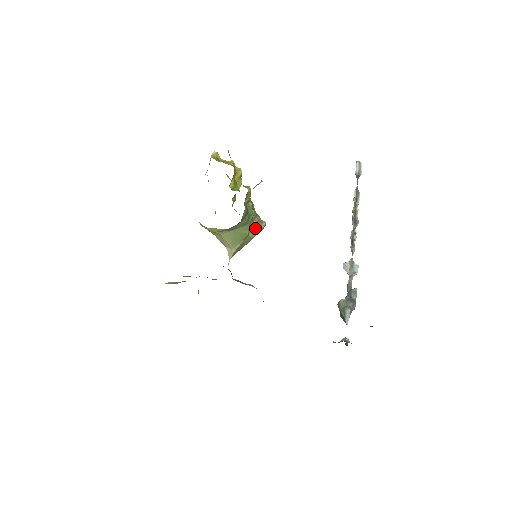
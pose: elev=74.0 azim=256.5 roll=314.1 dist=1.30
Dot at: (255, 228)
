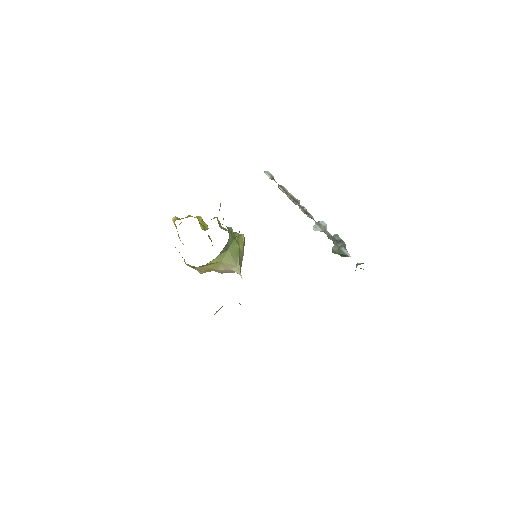
Dot at: (240, 242)
